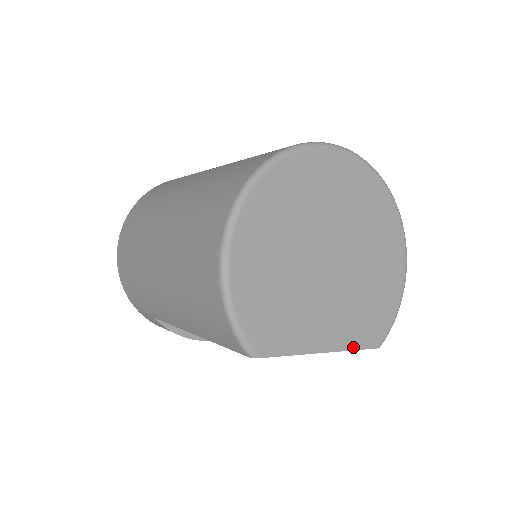
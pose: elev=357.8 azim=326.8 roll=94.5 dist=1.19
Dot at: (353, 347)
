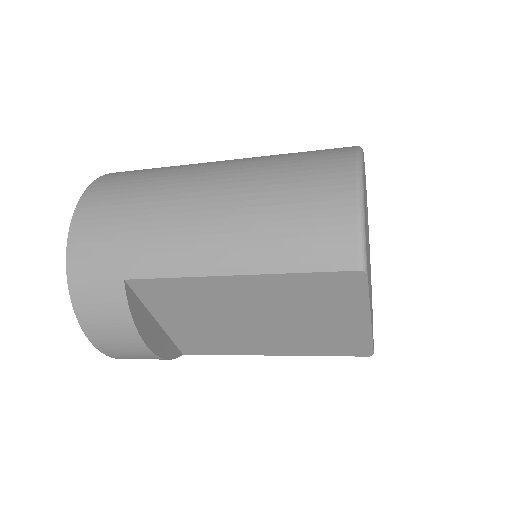
Dot at: (372, 335)
